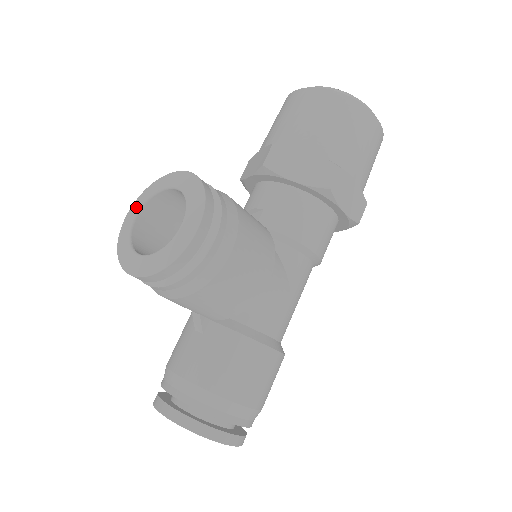
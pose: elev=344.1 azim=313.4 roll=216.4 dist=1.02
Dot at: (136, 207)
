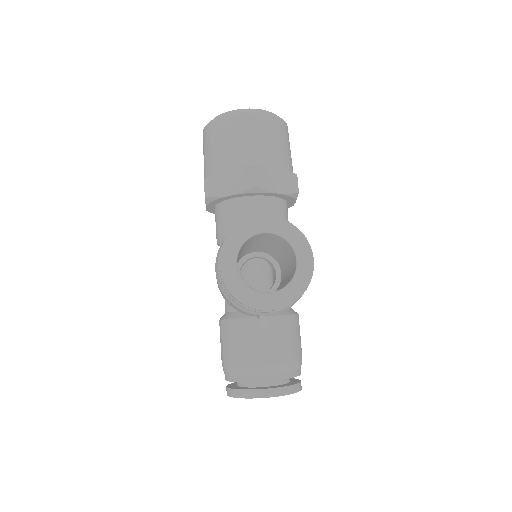
Dot at: (229, 257)
